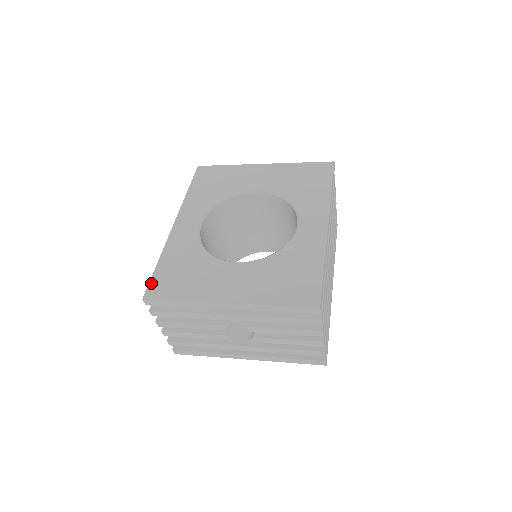
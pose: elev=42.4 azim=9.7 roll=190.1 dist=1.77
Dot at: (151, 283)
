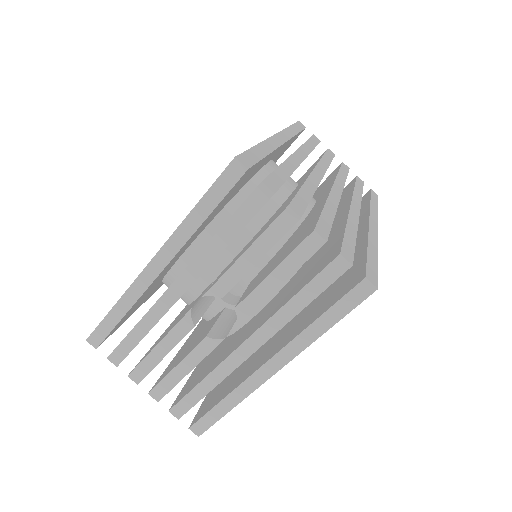
Dot at: occluded
